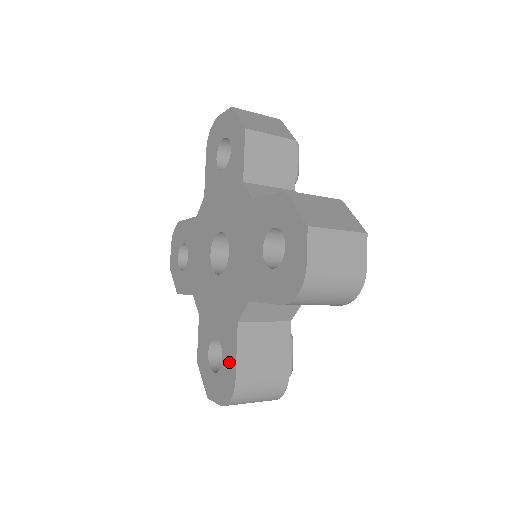
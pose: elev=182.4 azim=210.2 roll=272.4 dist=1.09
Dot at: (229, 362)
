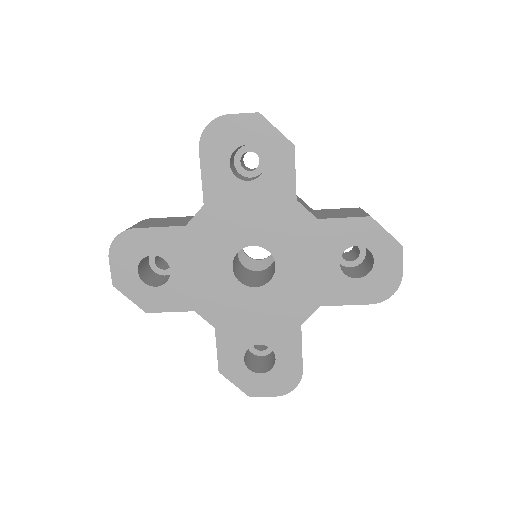
Dot at: (290, 359)
